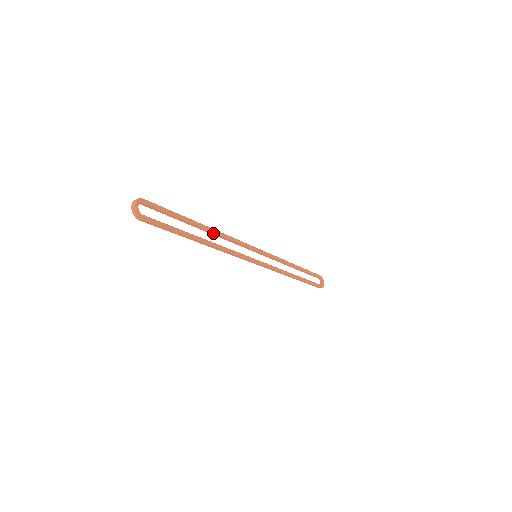
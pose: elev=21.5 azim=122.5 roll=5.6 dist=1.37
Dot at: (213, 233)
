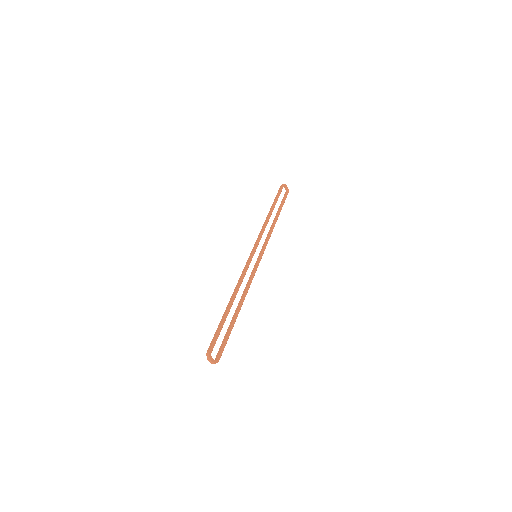
Dot at: (236, 293)
